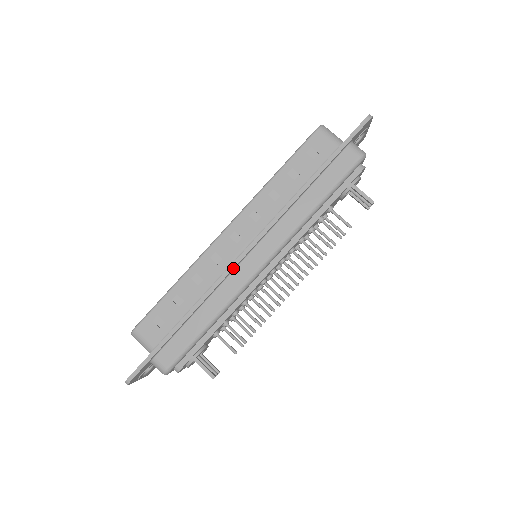
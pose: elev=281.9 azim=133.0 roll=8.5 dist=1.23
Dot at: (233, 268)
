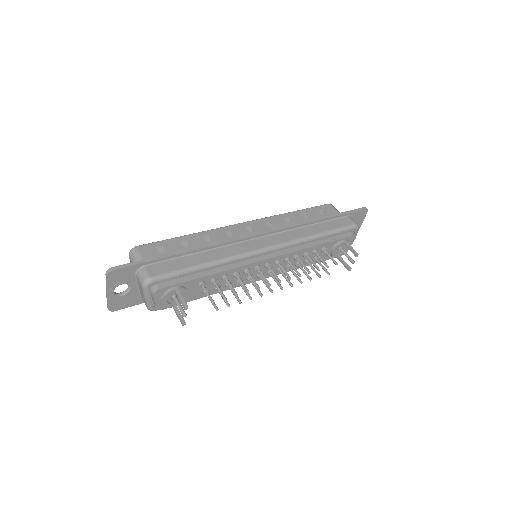
Dot at: (242, 238)
